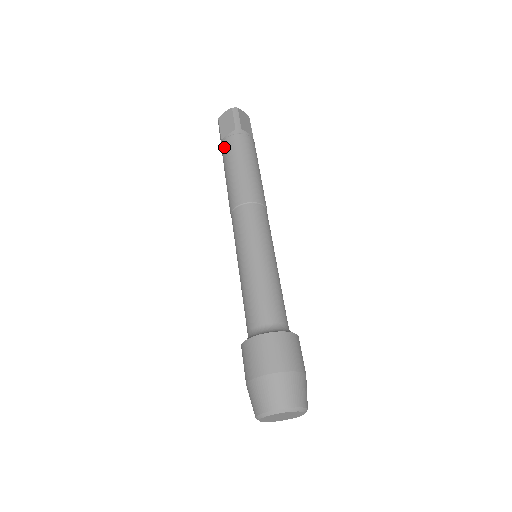
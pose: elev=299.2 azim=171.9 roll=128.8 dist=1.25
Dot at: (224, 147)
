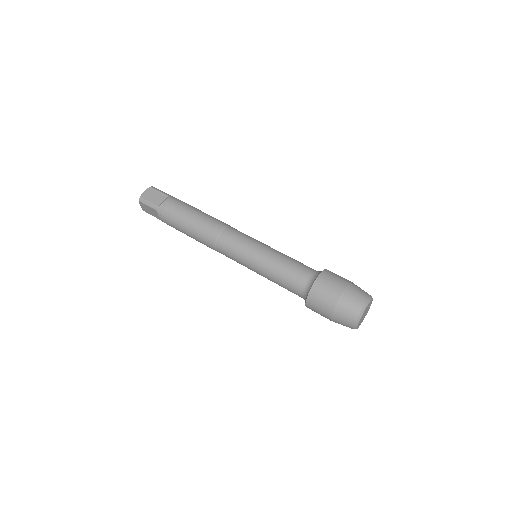
Dot at: occluded
